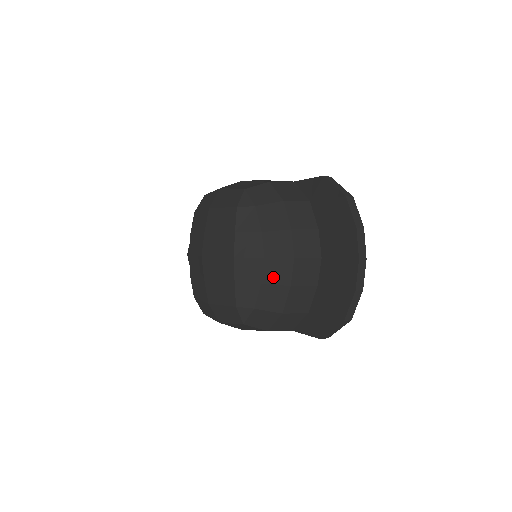
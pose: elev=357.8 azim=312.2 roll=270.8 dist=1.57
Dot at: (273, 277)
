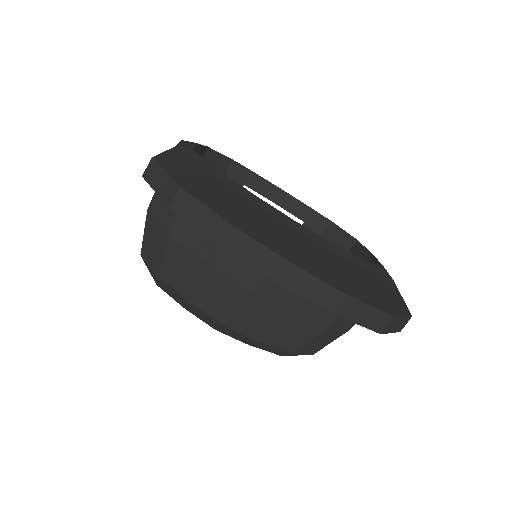
Dot at: (260, 327)
